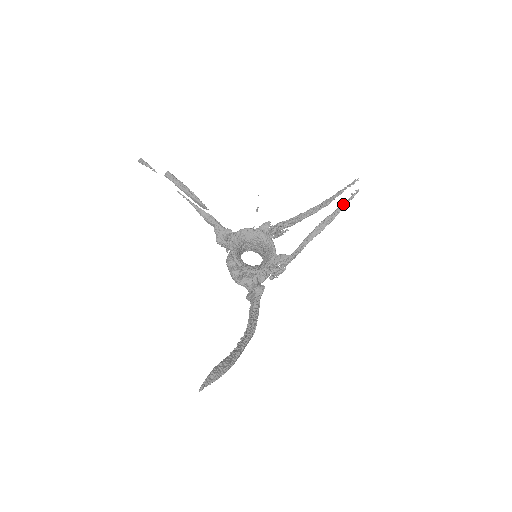
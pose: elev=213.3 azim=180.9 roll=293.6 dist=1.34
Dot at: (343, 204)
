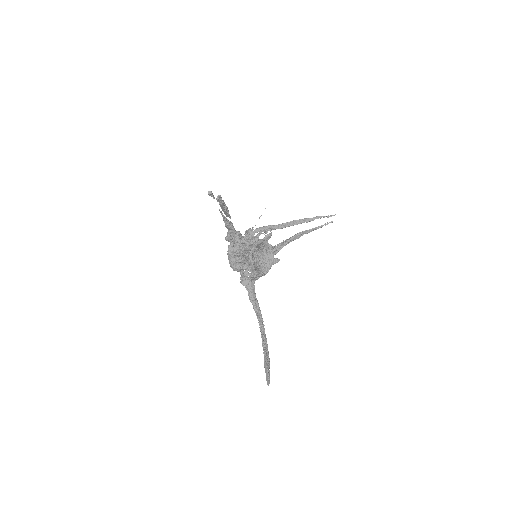
Dot at: (319, 227)
